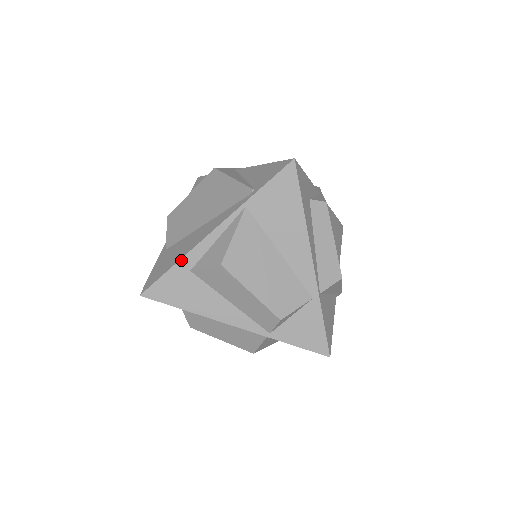
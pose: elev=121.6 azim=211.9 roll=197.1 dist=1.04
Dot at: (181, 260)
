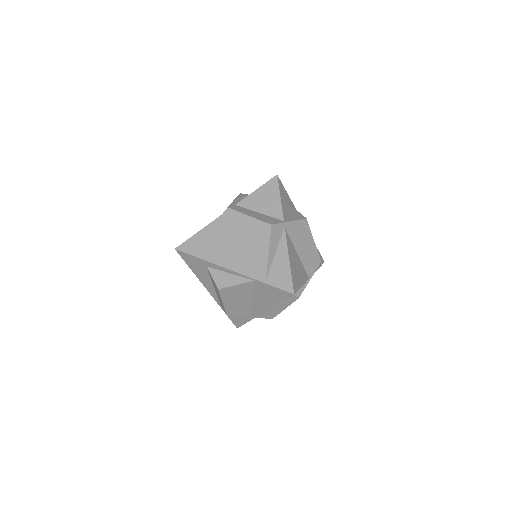
Dot at: (206, 261)
